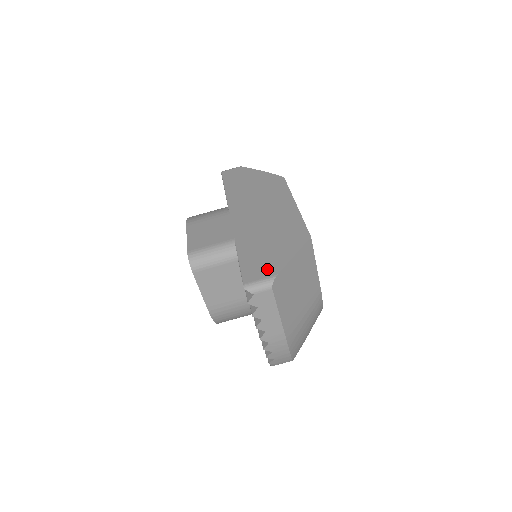
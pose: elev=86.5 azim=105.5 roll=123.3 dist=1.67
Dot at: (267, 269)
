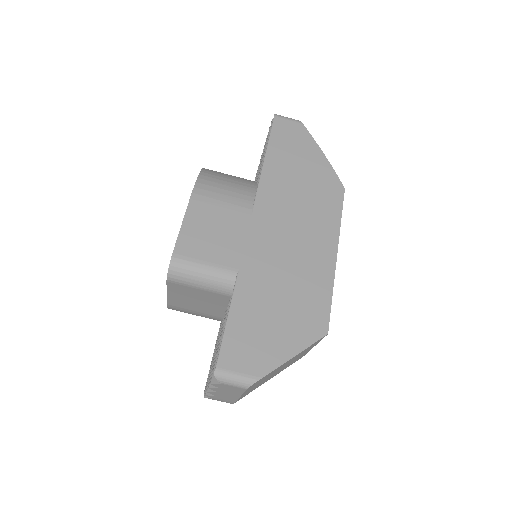
Dot at: (254, 359)
